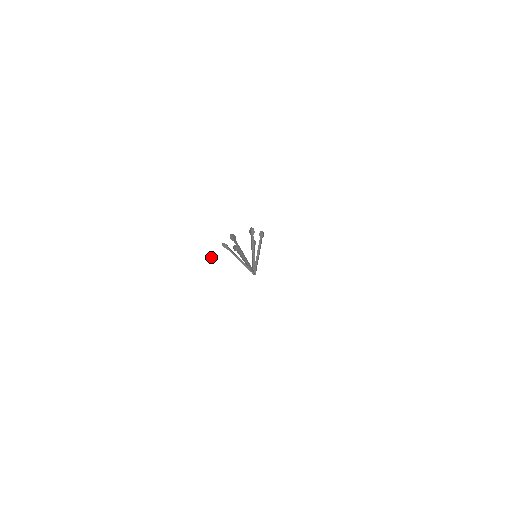
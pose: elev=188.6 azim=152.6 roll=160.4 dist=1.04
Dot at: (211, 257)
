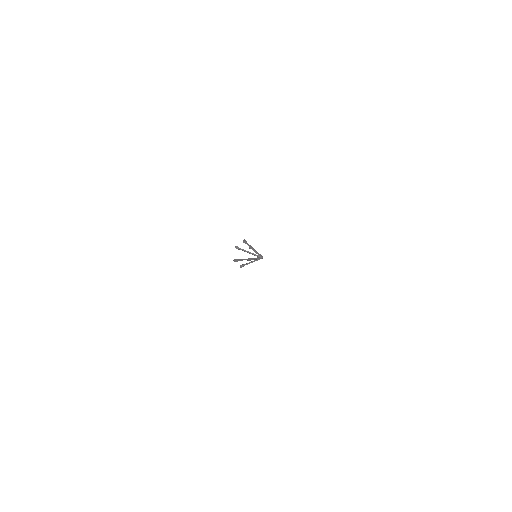
Dot at: occluded
